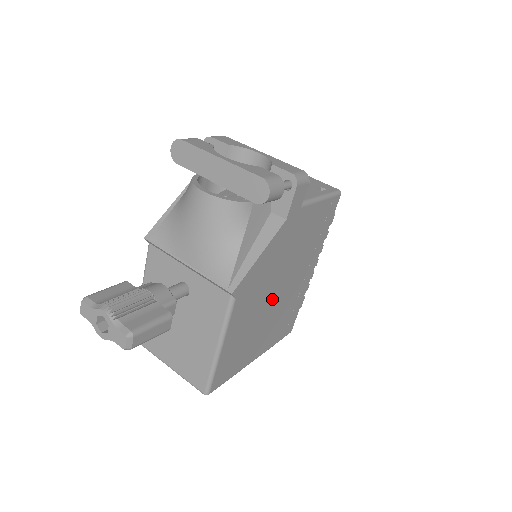
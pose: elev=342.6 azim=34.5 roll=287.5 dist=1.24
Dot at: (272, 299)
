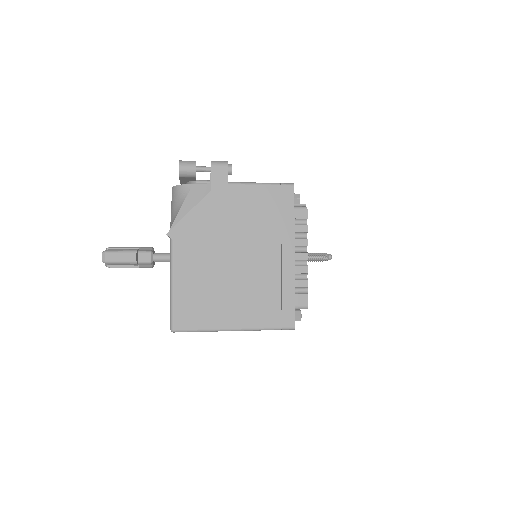
Dot at: (230, 263)
